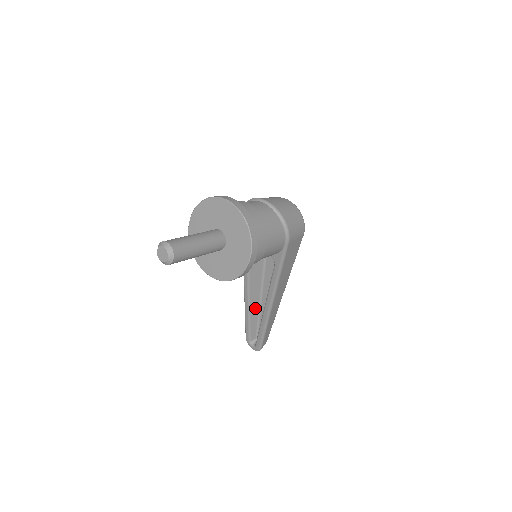
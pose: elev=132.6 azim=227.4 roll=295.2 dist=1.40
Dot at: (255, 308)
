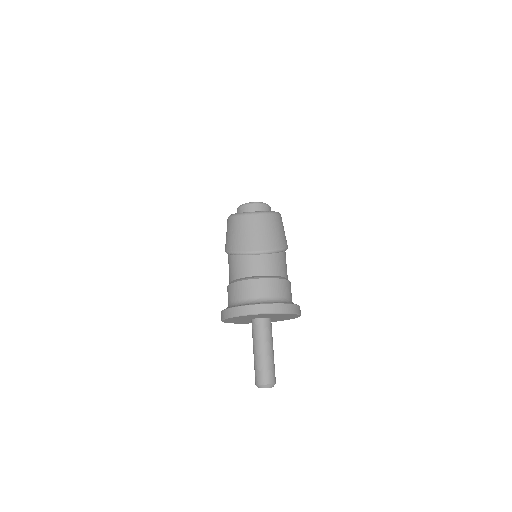
Dot at: occluded
